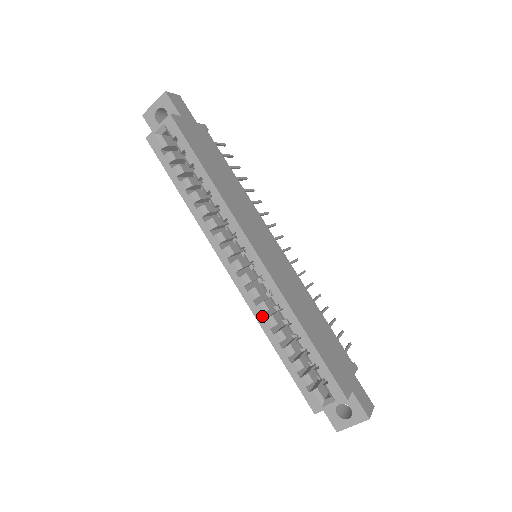
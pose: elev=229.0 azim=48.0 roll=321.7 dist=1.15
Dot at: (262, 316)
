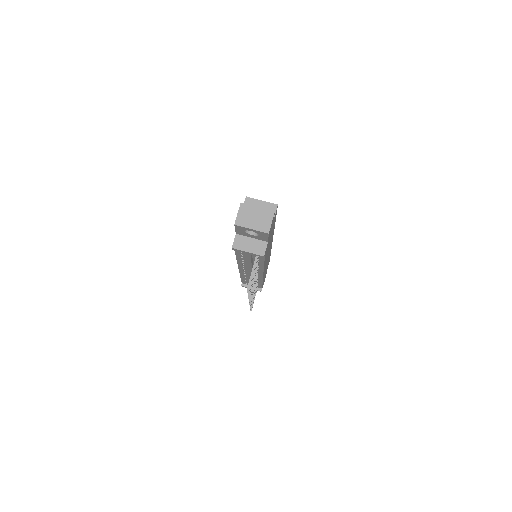
Dot at: occluded
